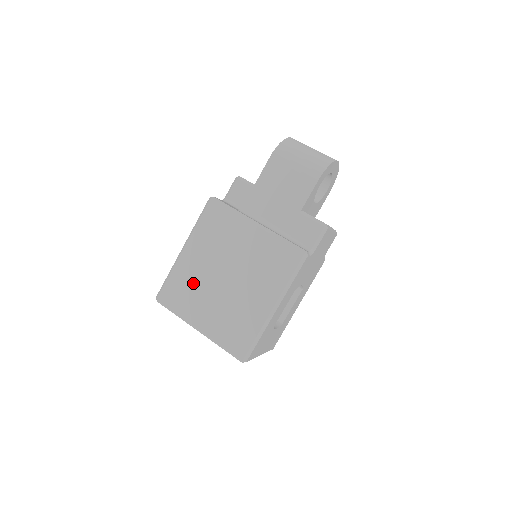
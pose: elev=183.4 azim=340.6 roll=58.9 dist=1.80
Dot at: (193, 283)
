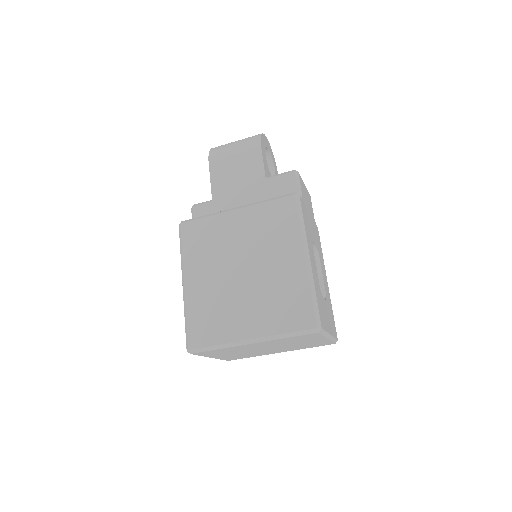
Dot at: (214, 303)
